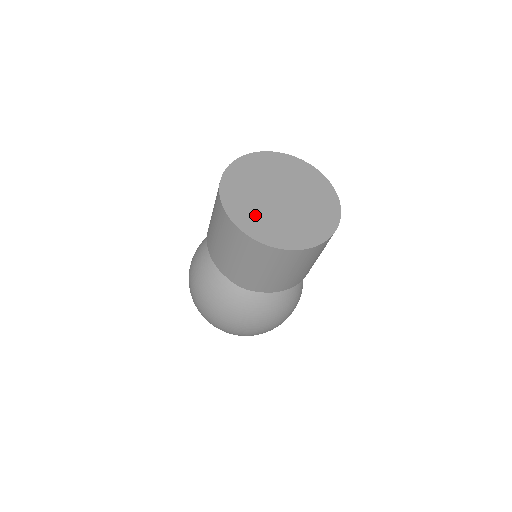
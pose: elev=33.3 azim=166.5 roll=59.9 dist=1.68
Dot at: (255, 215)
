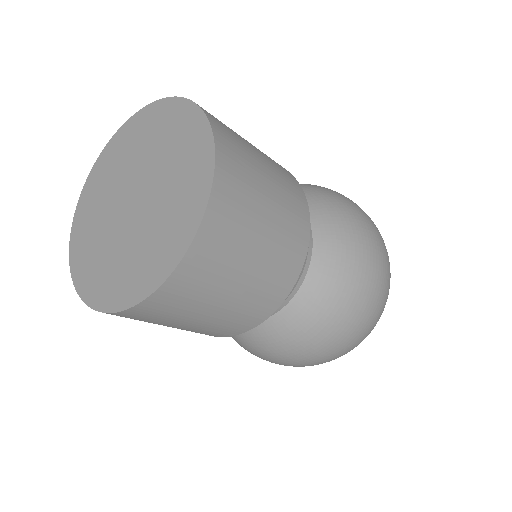
Dot at: (132, 263)
